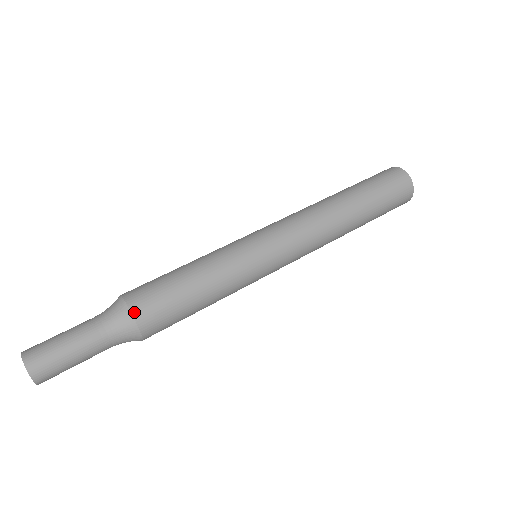
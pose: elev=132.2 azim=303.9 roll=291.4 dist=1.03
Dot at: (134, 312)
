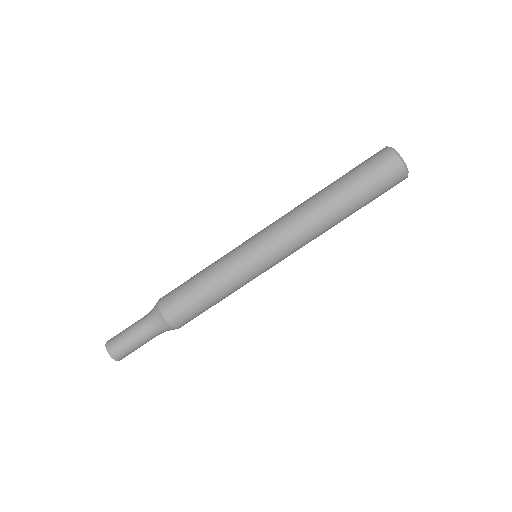
Dot at: (163, 313)
